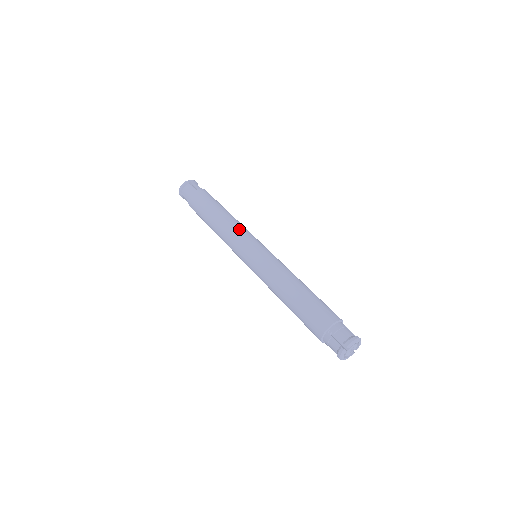
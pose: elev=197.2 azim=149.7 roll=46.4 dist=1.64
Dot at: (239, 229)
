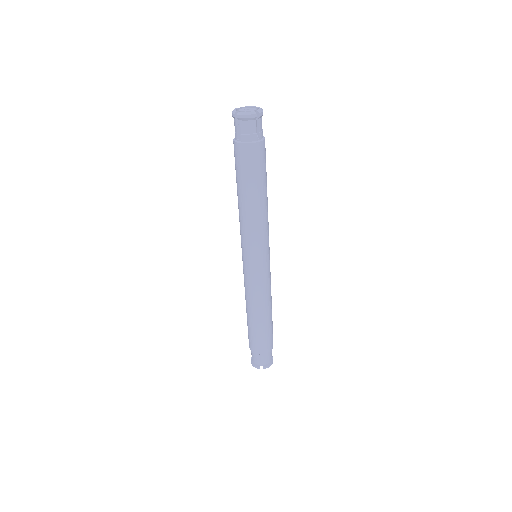
Dot at: (264, 232)
